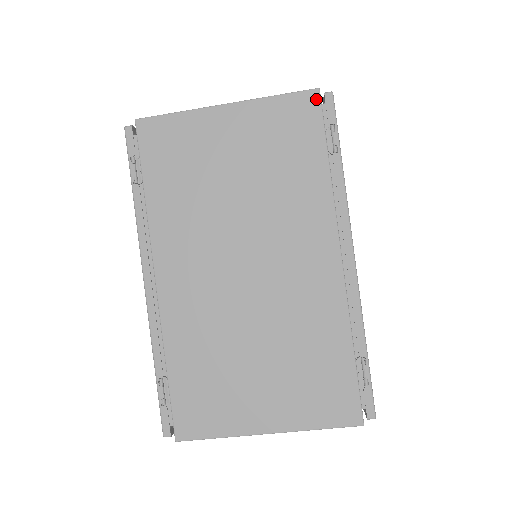
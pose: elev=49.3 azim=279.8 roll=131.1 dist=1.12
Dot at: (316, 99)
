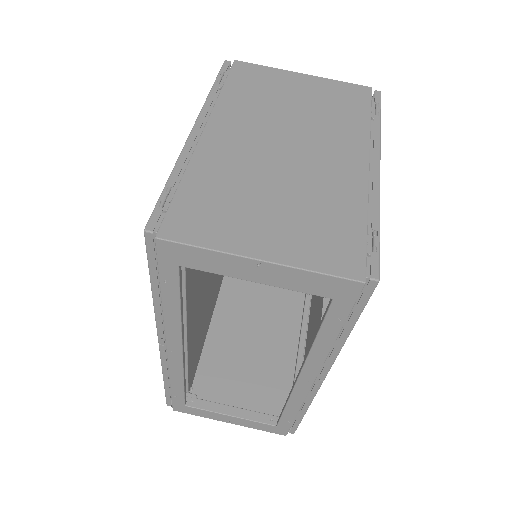
Dot at: (368, 90)
